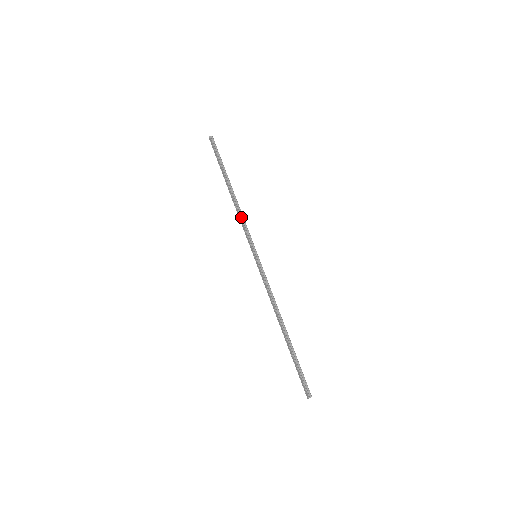
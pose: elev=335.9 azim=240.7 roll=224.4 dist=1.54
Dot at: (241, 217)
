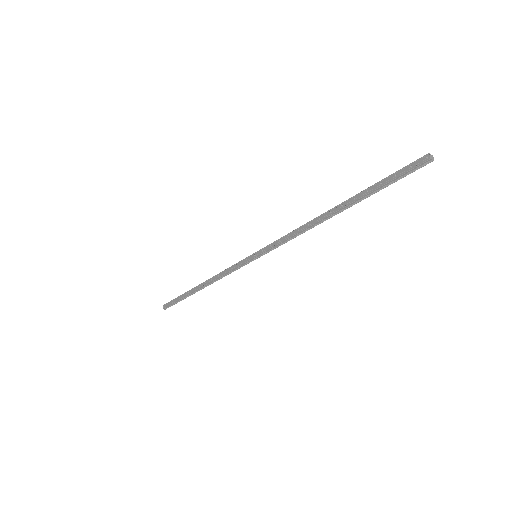
Dot at: (222, 272)
